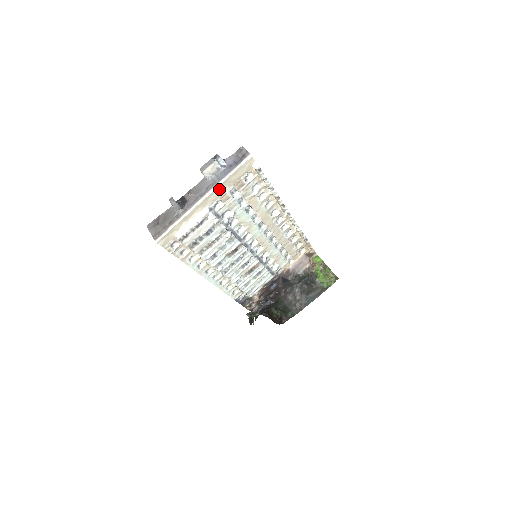
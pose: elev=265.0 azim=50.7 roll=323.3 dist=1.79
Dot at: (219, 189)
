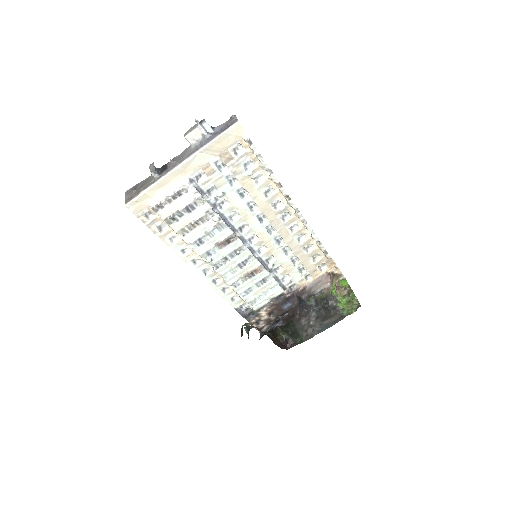
Dot at: (200, 157)
